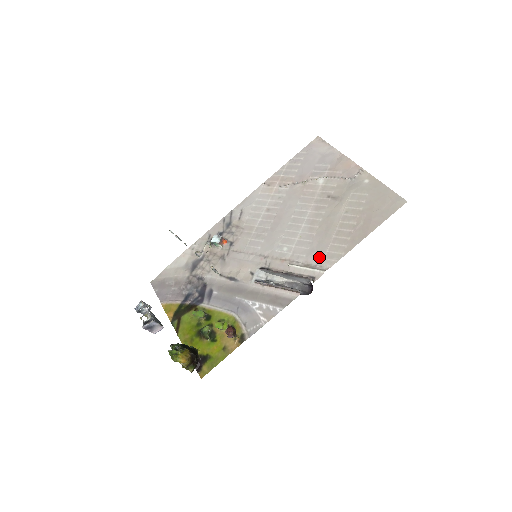
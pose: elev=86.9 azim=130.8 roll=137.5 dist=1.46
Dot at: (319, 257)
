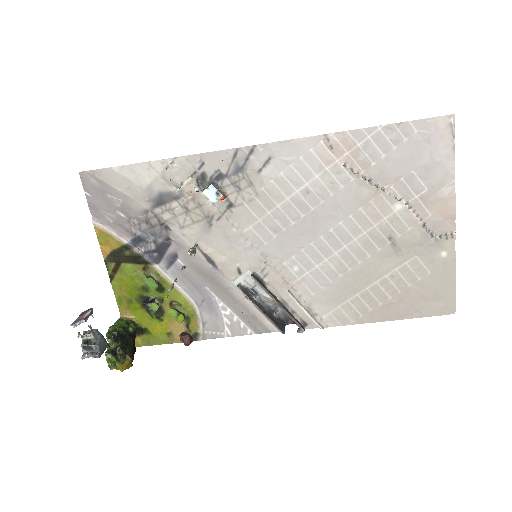
Dot at: (326, 308)
